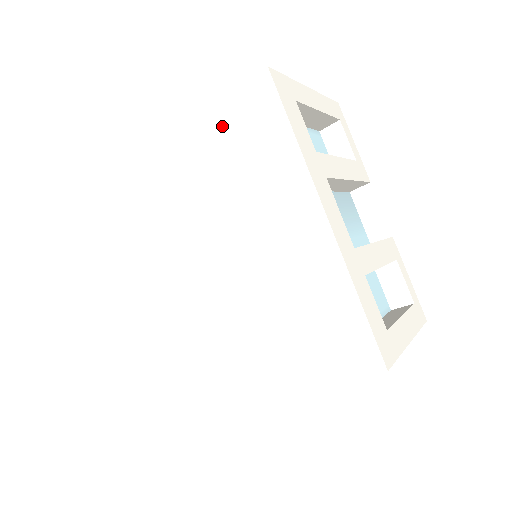
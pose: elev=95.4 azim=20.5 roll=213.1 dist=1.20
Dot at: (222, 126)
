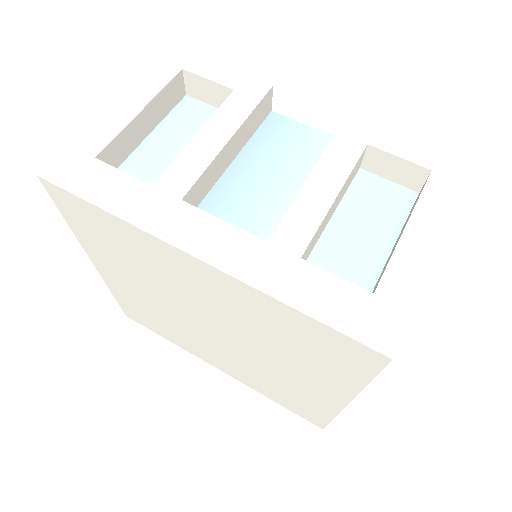
Dot at: (88, 235)
